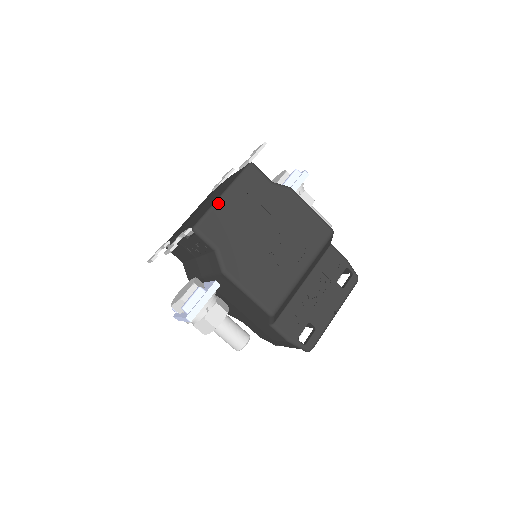
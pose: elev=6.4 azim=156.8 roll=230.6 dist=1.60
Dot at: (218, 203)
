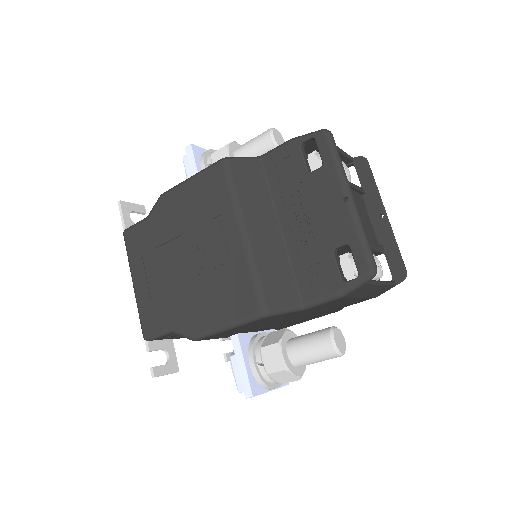
Dot at: (136, 297)
